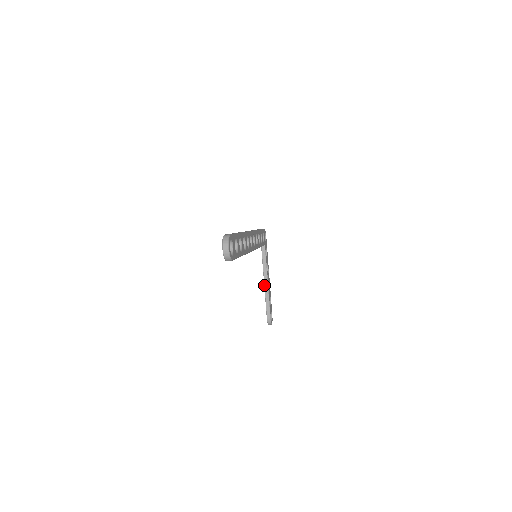
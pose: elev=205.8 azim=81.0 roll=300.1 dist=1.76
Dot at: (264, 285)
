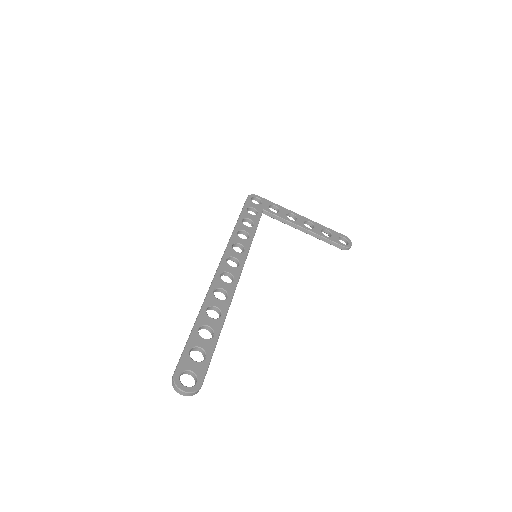
Dot at: occluded
